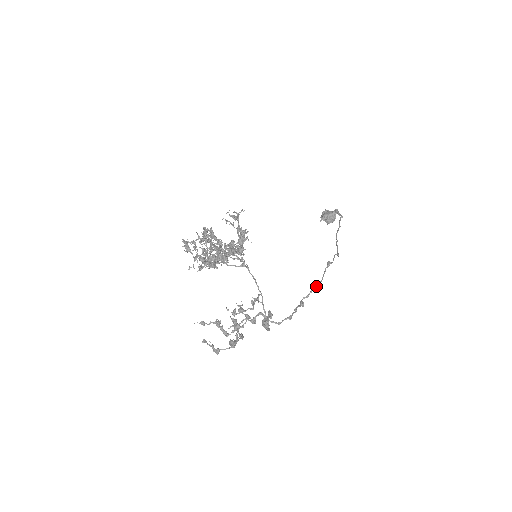
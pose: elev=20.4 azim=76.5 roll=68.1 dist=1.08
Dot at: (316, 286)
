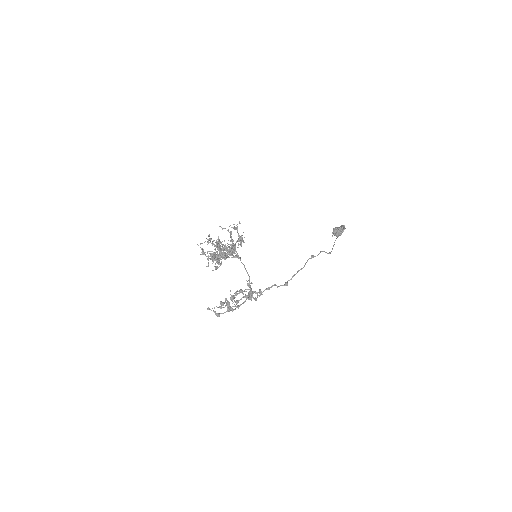
Dot at: (298, 271)
